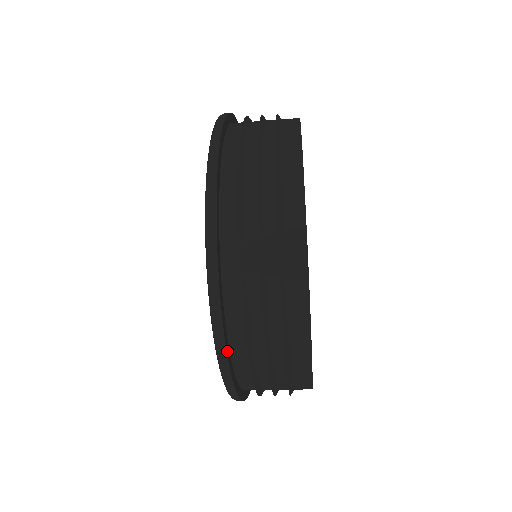
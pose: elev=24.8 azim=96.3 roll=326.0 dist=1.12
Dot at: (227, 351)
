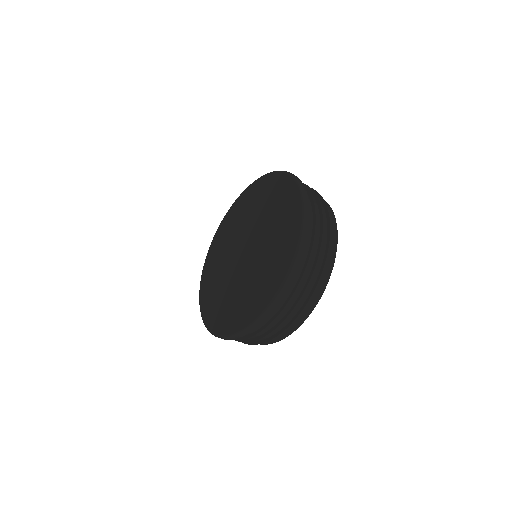
Dot at: (264, 318)
